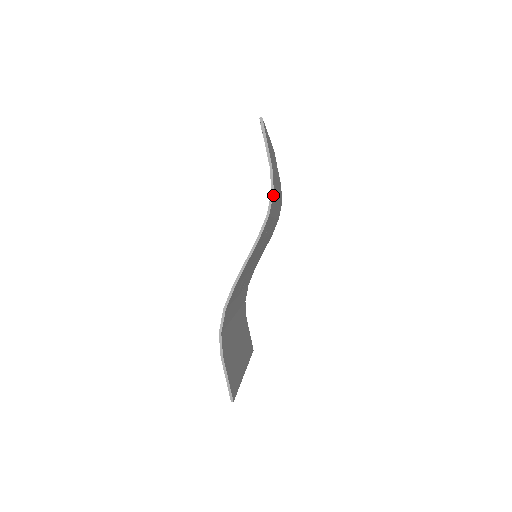
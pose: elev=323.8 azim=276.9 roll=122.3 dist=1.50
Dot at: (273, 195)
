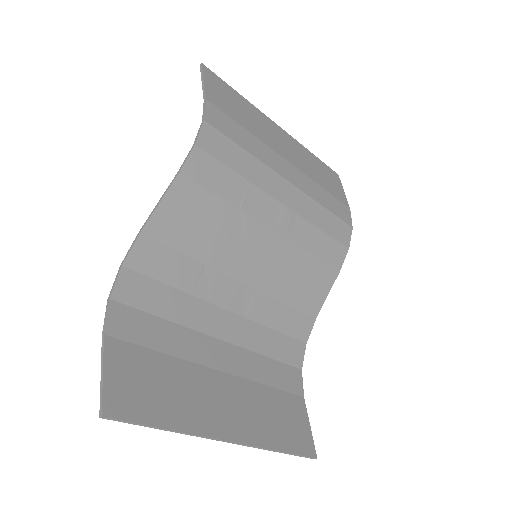
Dot at: (206, 126)
